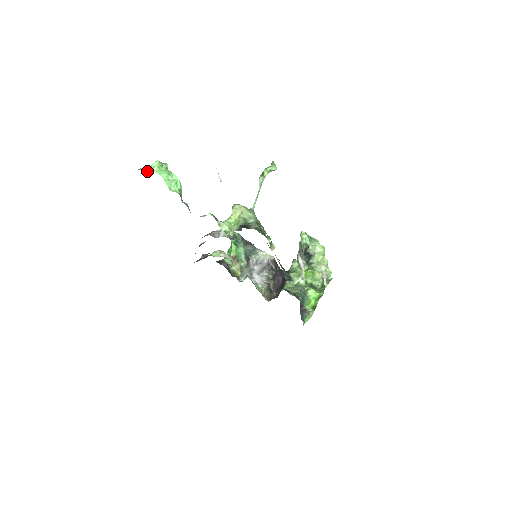
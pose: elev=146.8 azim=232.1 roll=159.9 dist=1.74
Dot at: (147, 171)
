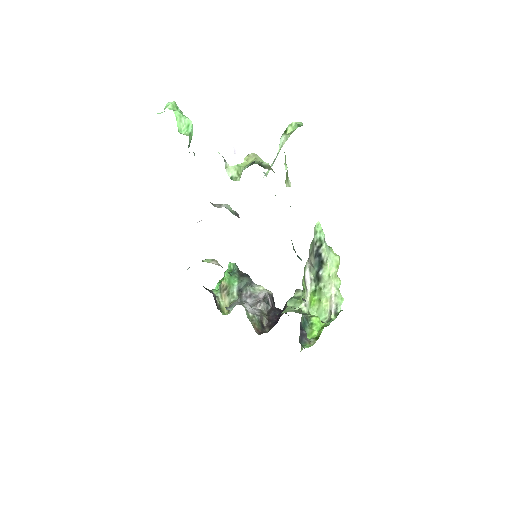
Dot at: (159, 113)
